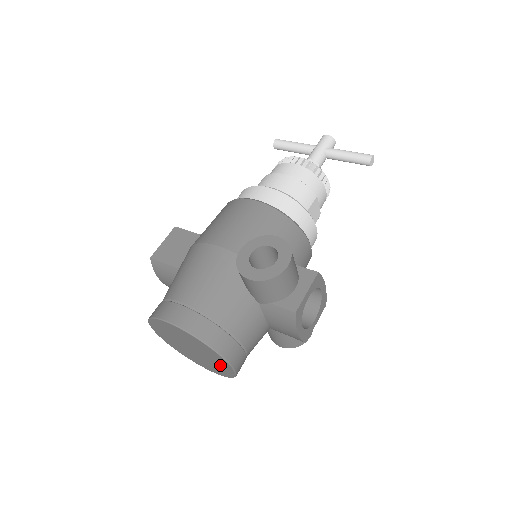
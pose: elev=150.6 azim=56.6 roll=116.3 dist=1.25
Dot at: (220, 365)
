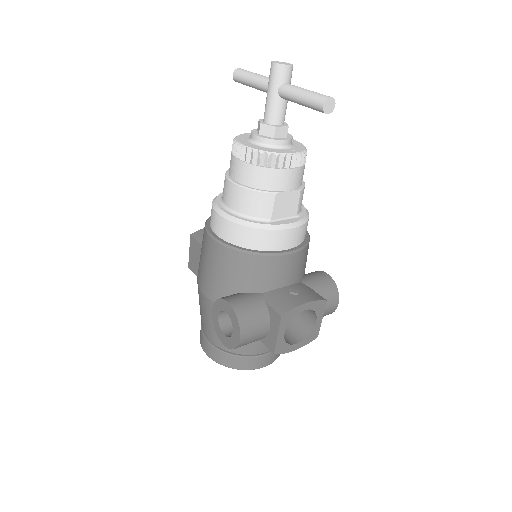
Dot at: occluded
